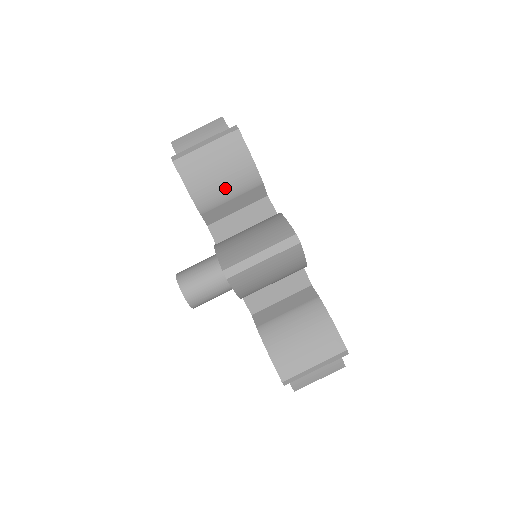
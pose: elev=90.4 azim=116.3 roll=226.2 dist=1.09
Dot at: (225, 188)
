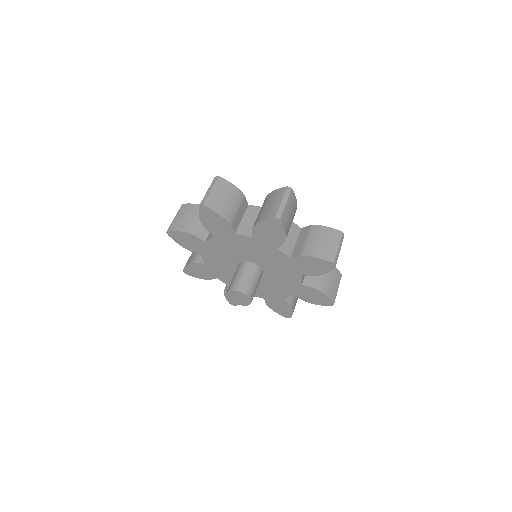
Dot at: (195, 219)
